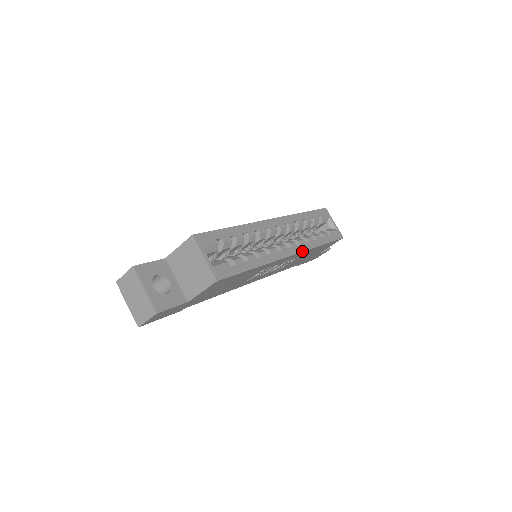
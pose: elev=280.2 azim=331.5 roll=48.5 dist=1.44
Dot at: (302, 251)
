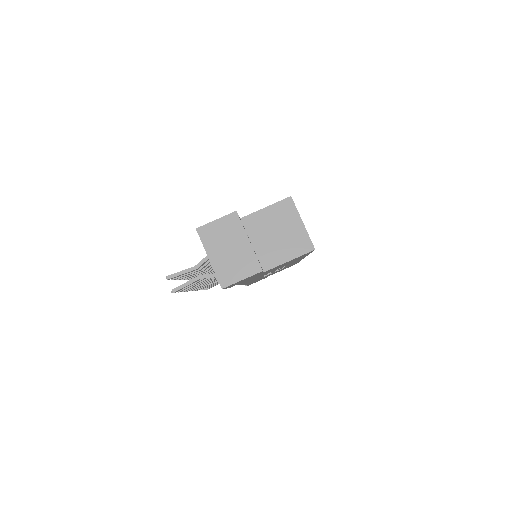
Dot at: occluded
